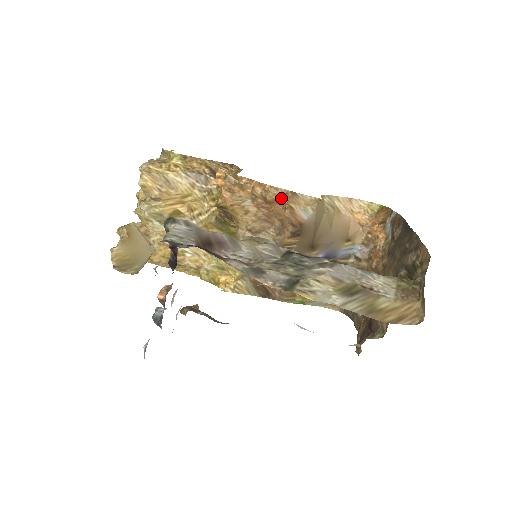
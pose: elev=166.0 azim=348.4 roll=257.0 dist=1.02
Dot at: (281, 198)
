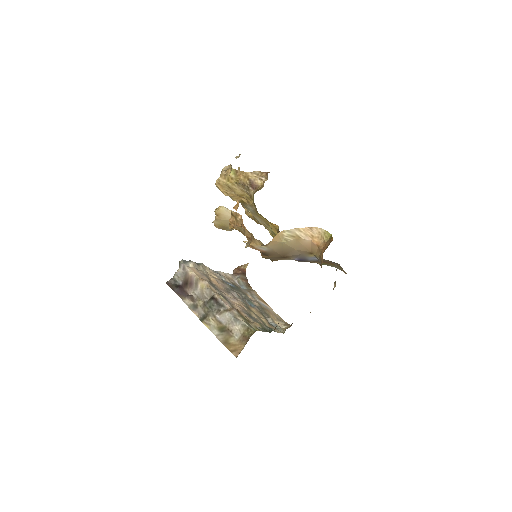
Dot at: (251, 237)
